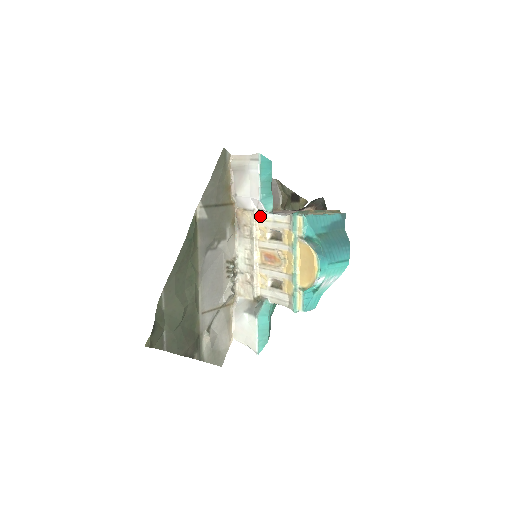
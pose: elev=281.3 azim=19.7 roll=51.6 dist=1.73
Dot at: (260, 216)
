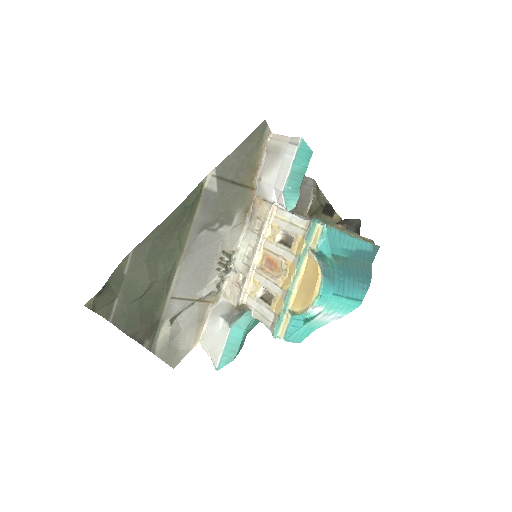
Dot at: (278, 212)
